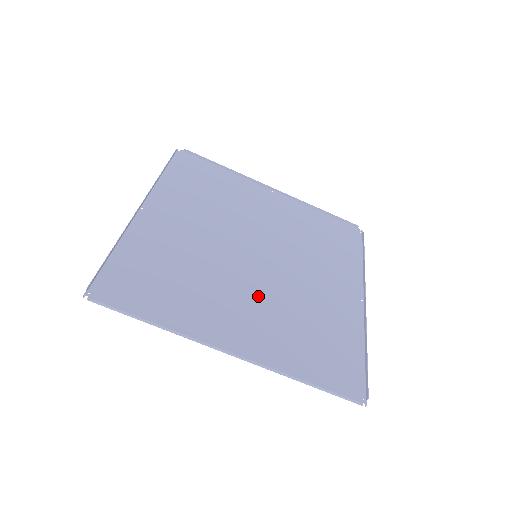
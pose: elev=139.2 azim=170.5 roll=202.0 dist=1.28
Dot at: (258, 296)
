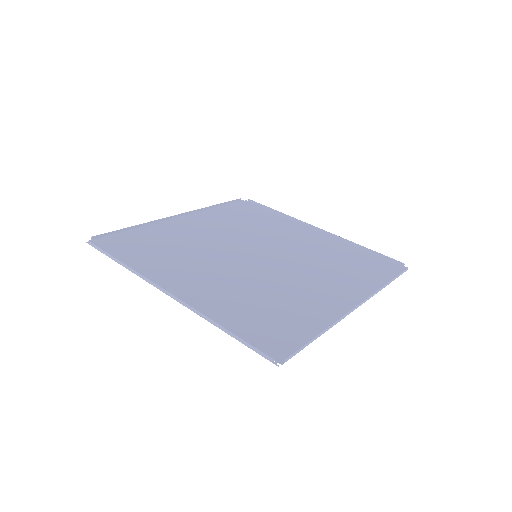
Dot at: (301, 272)
